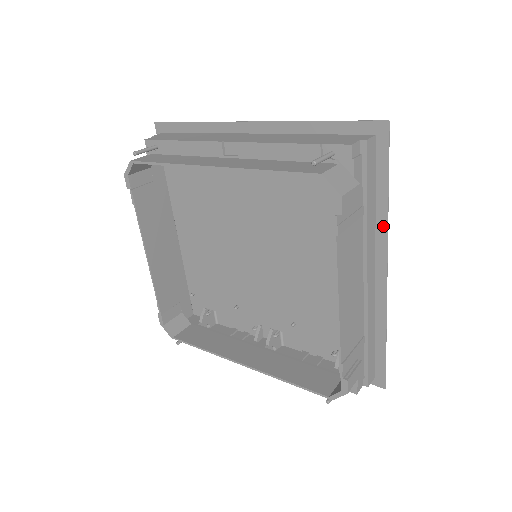
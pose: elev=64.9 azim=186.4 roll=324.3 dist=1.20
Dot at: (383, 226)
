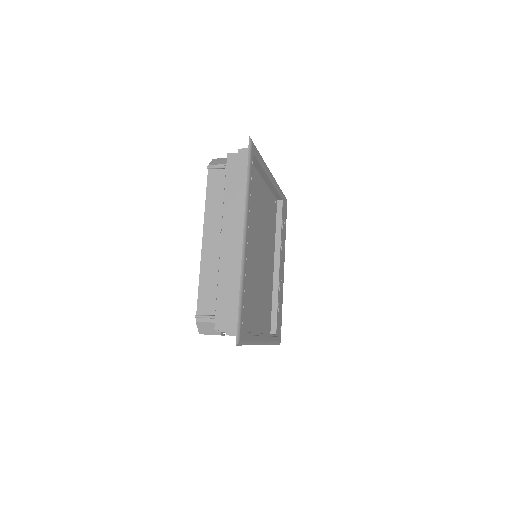
Dot at: occluded
